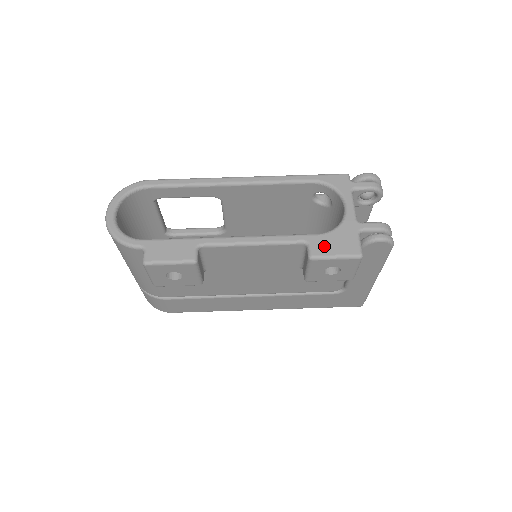
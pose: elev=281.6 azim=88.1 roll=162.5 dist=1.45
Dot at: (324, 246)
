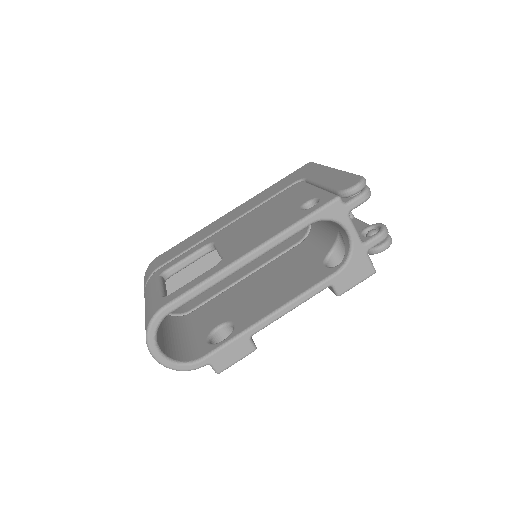
Dot at: (346, 282)
